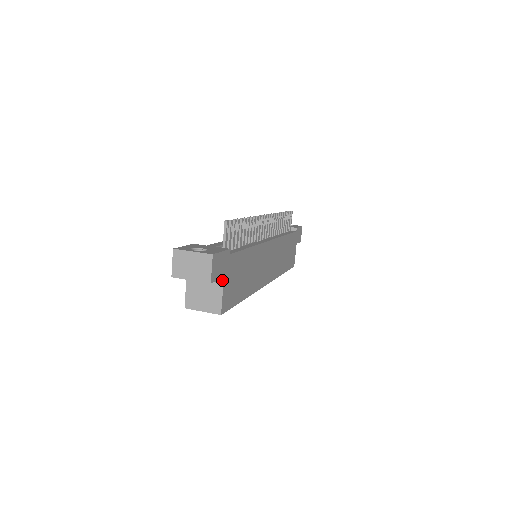
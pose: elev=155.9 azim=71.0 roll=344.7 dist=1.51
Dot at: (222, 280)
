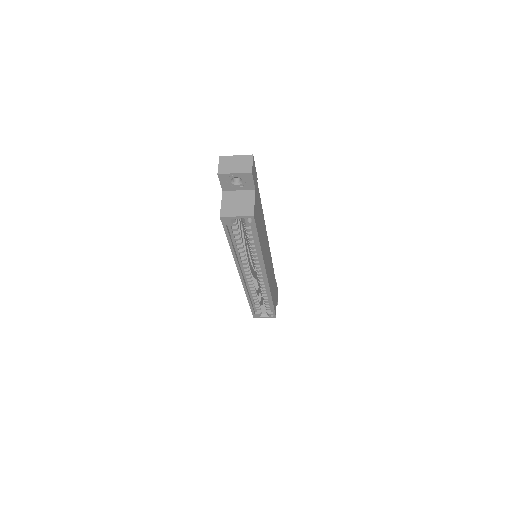
Dot at: (254, 191)
